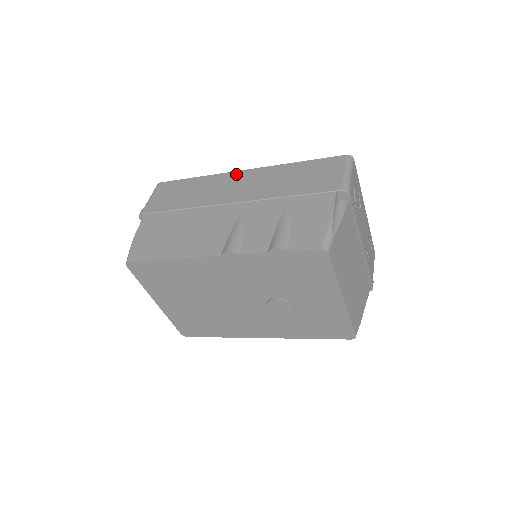
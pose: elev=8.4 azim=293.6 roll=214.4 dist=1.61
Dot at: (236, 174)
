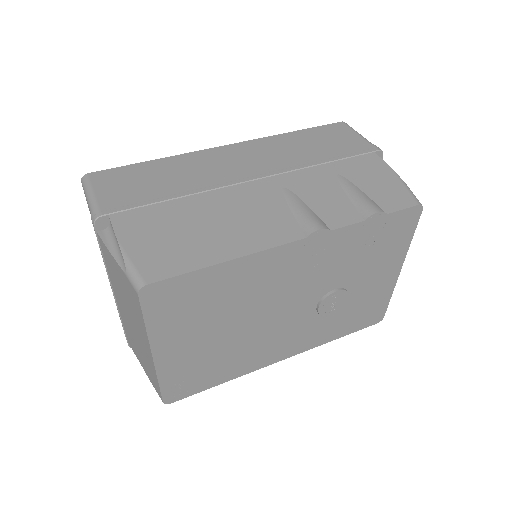
Dot at: (220, 150)
